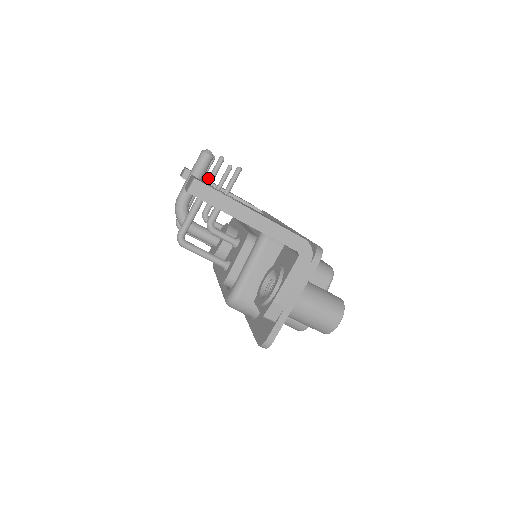
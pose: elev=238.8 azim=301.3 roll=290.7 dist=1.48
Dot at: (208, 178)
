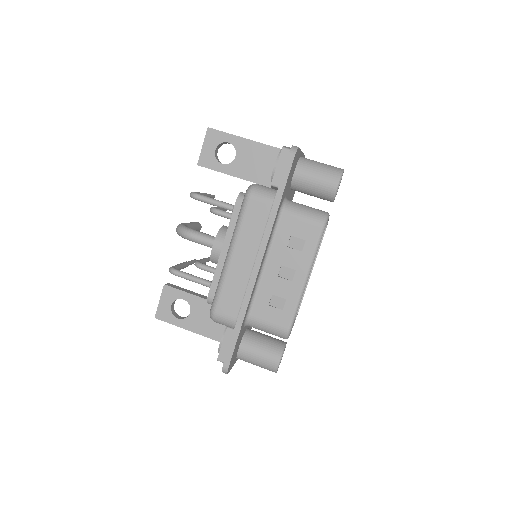
Dot at: occluded
